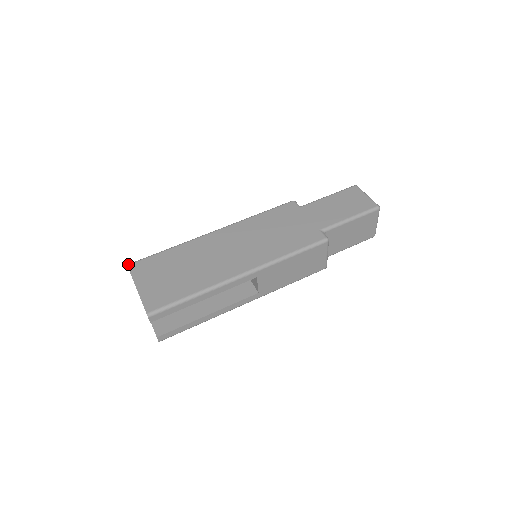
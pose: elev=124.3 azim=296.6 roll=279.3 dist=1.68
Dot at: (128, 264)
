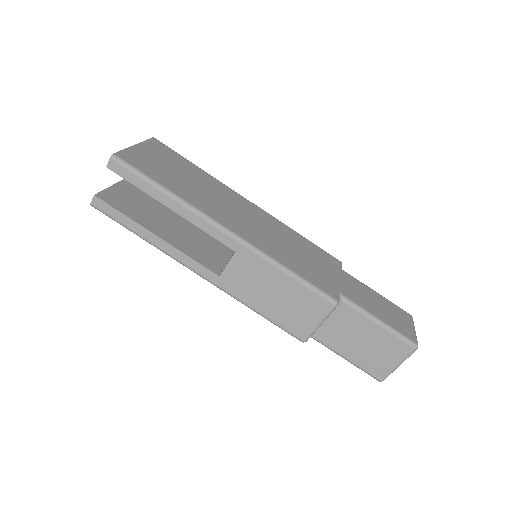
Dot at: (155, 138)
